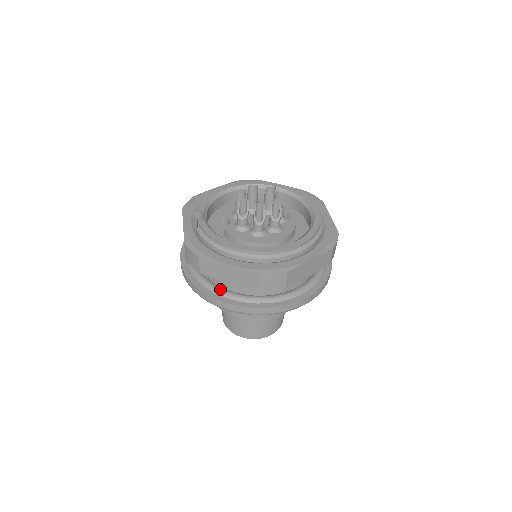
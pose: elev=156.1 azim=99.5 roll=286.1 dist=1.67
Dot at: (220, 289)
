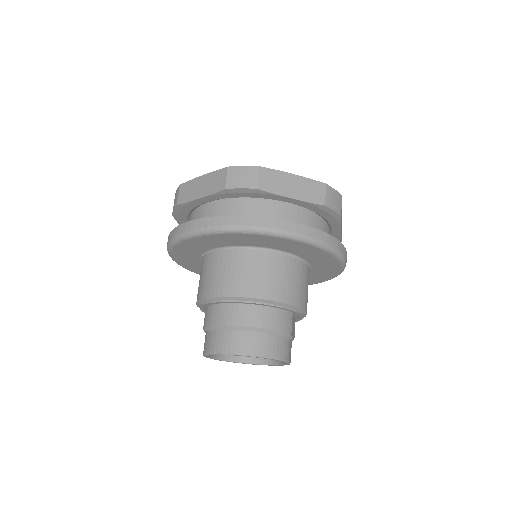
Dot at: occluded
